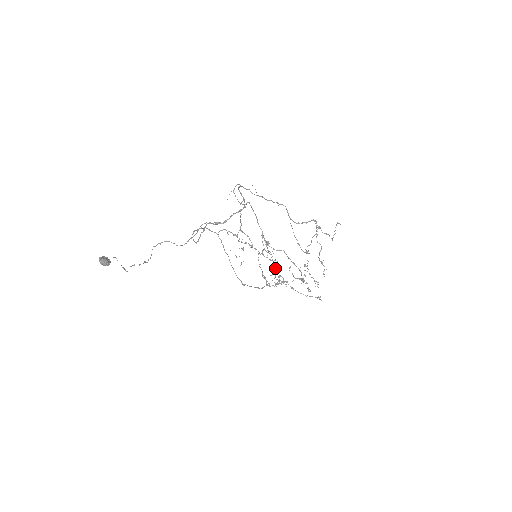
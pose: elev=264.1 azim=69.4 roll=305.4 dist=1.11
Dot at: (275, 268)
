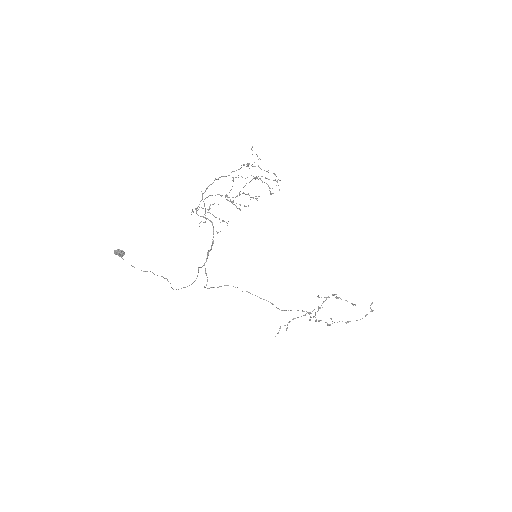
Dot at: occluded
